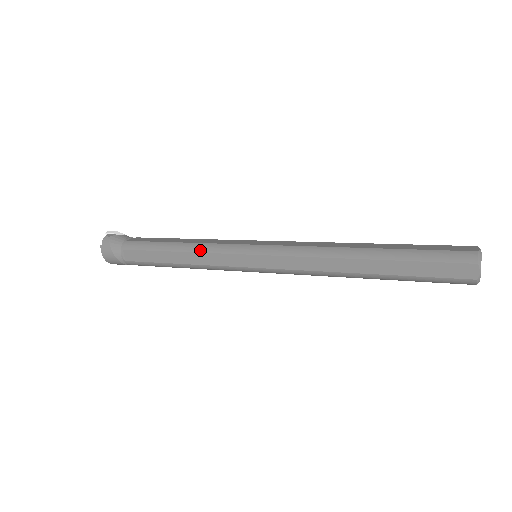
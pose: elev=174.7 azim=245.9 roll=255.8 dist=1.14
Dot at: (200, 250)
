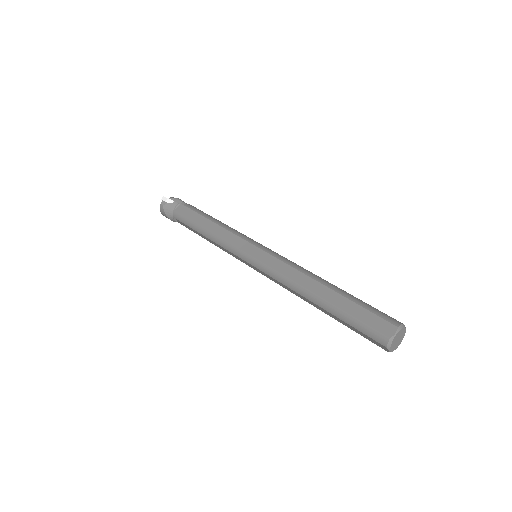
Dot at: (218, 243)
